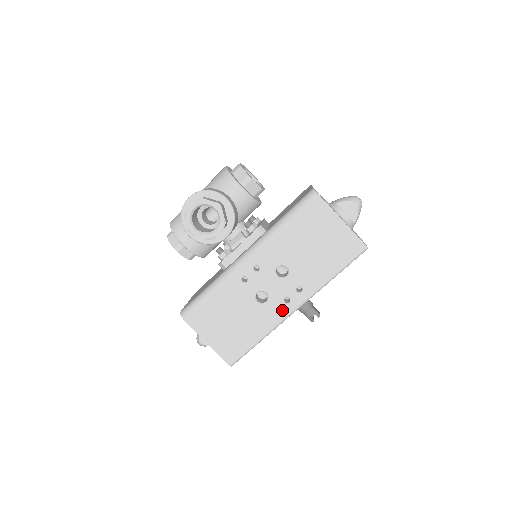
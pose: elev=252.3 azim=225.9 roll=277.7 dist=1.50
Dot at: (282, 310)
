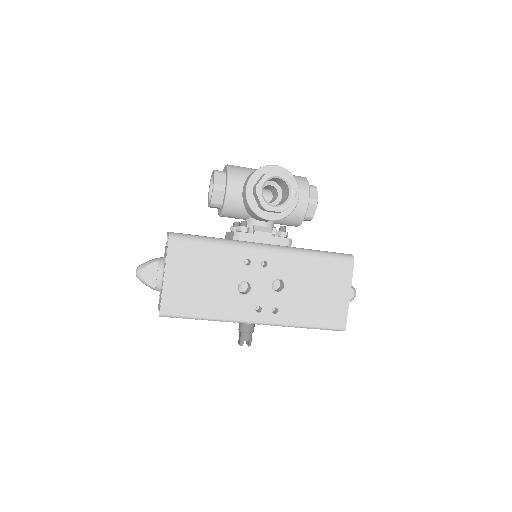
Dot at: (248, 313)
